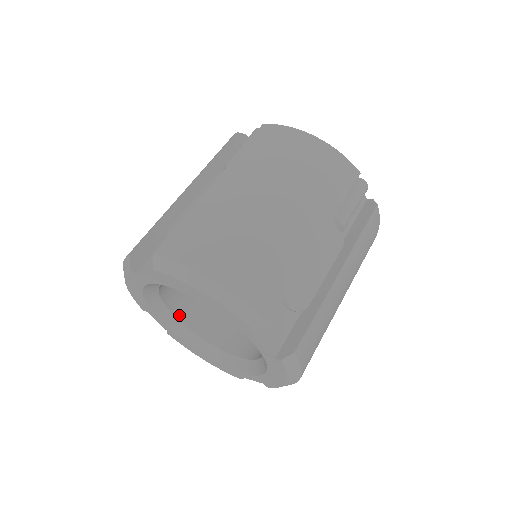
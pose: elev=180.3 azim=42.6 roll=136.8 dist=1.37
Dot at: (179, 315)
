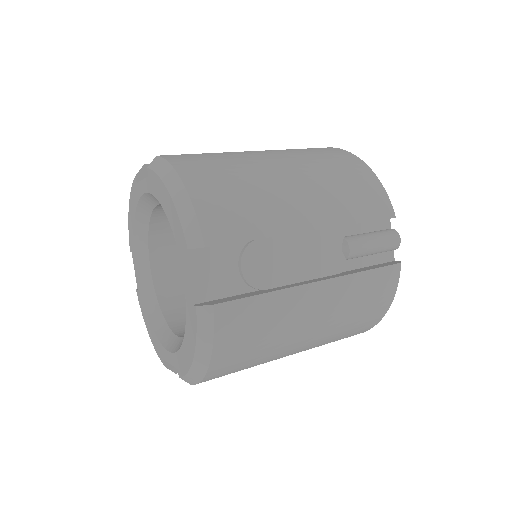
Dot at: (155, 270)
